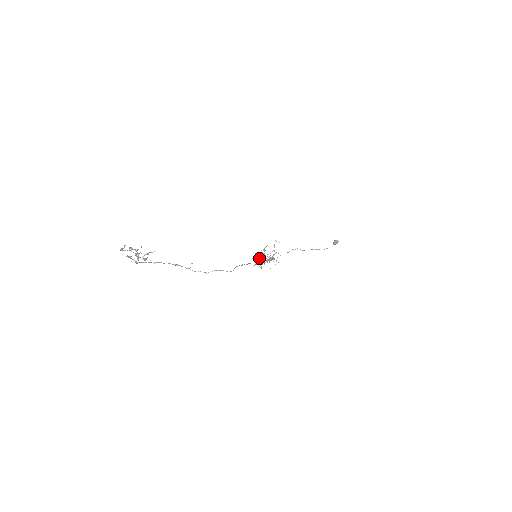
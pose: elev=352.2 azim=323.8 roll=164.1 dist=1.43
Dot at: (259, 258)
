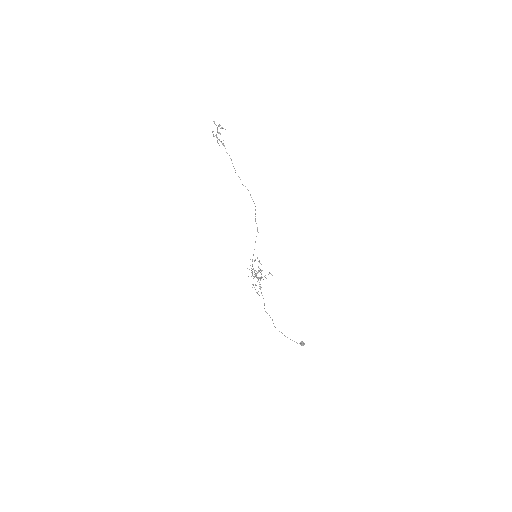
Dot at: (252, 271)
